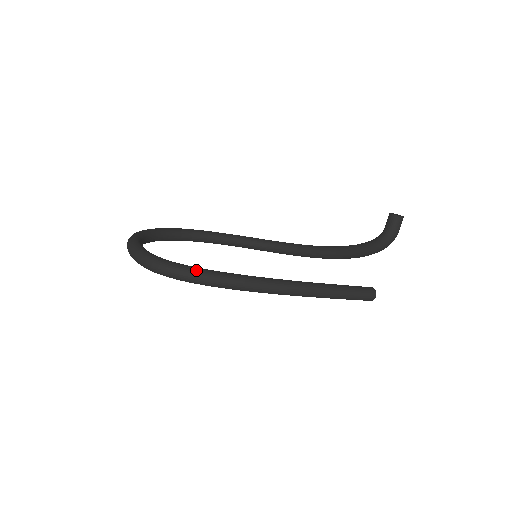
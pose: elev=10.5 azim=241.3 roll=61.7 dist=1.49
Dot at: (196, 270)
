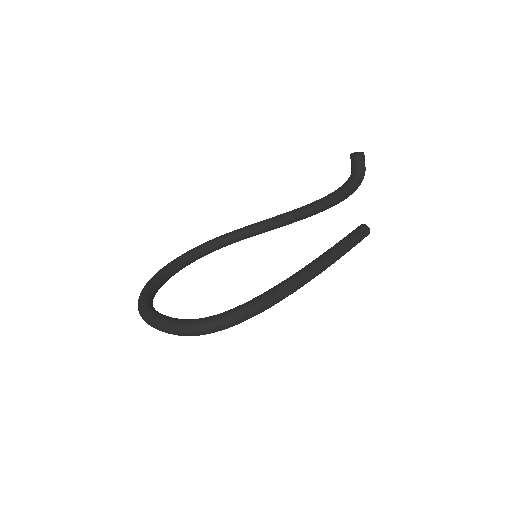
Dot at: (239, 311)
